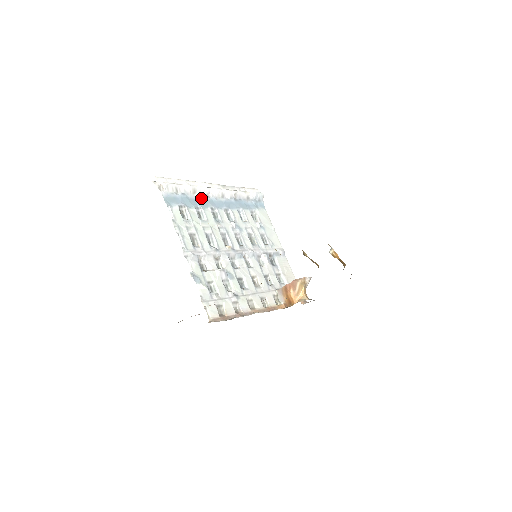
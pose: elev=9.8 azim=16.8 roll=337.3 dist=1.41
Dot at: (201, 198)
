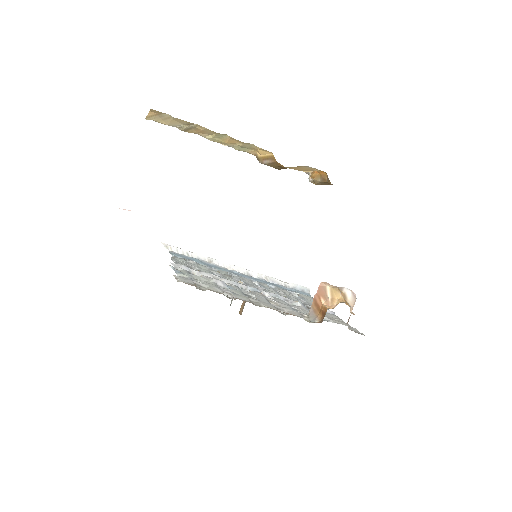
Dot at: (218, 267)
